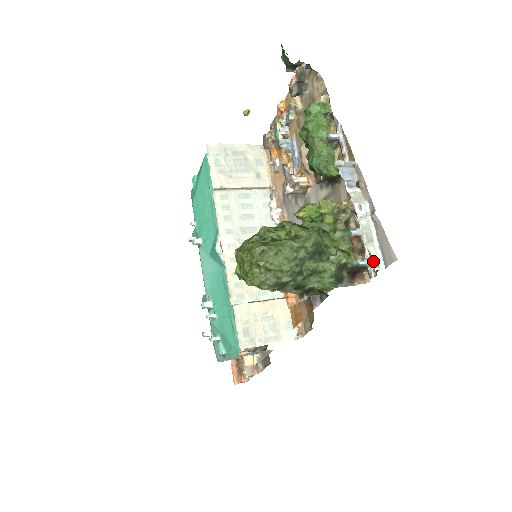
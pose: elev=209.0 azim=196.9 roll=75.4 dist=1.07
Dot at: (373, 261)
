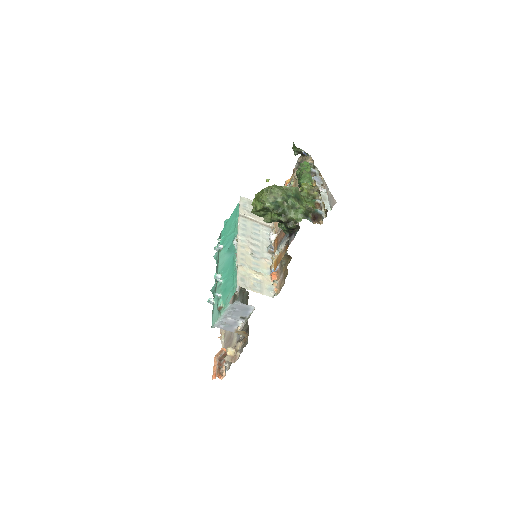
Dot at: (325, 206)
